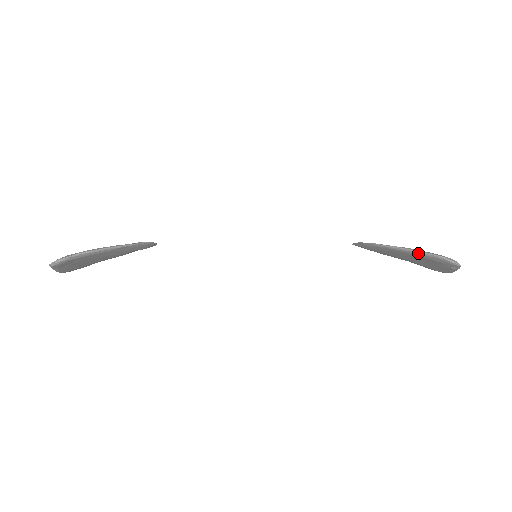
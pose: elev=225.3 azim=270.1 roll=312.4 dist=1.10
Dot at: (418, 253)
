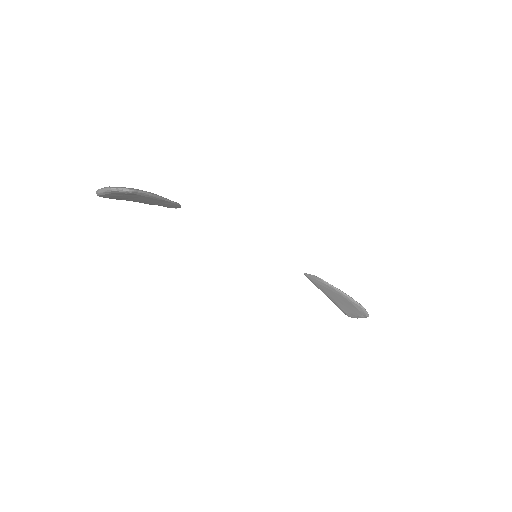
Dot at: (351, 299)
